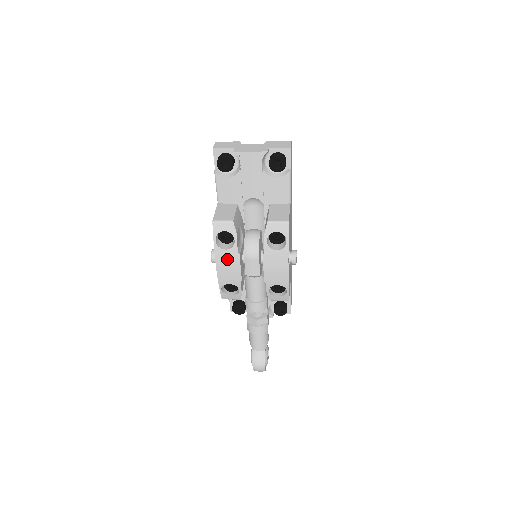
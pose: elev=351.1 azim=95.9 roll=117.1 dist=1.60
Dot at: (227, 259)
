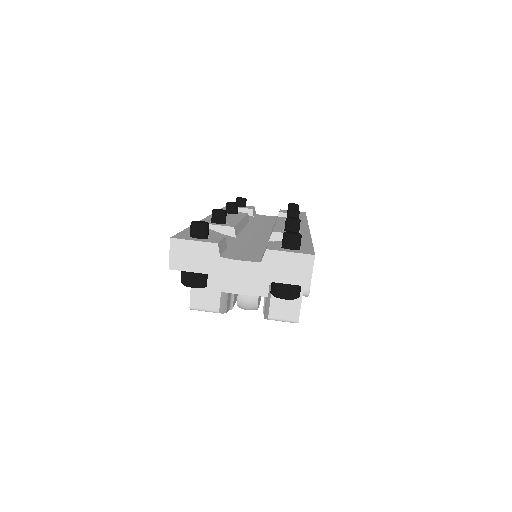
Dot at: occluded
